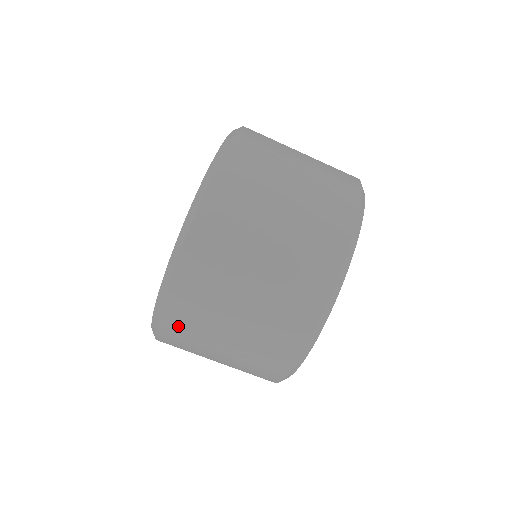
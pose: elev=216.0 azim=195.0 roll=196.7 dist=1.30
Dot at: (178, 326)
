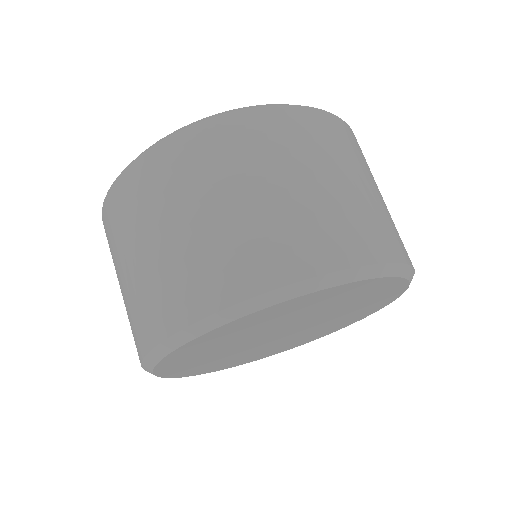
Dot at: occluded
